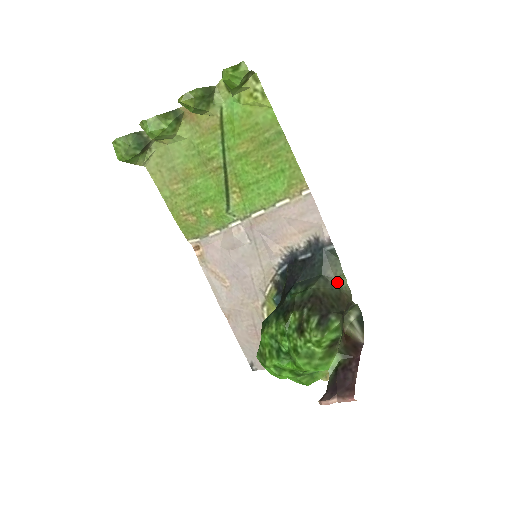
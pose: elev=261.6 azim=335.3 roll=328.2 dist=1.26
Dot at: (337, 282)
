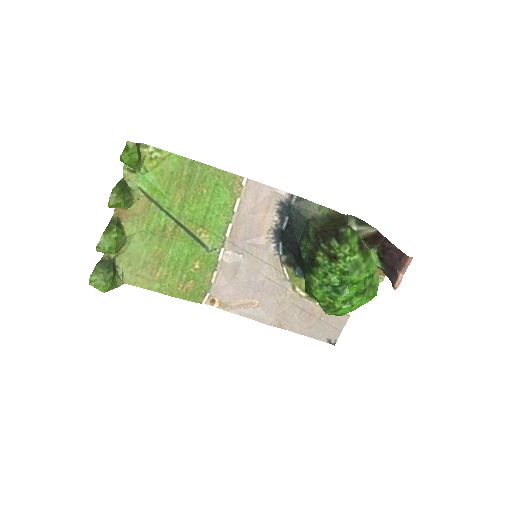
Dot at: (321, 214)
